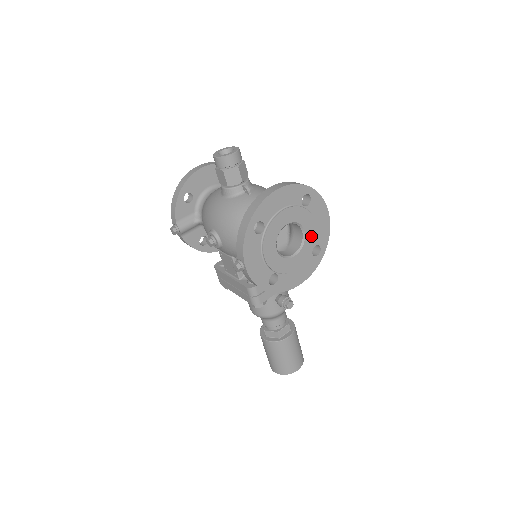
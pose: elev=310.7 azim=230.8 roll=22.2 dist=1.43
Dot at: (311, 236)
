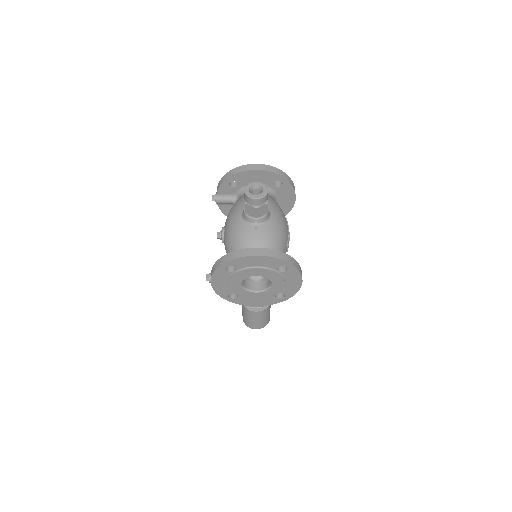
Dot at: (277, 288)
